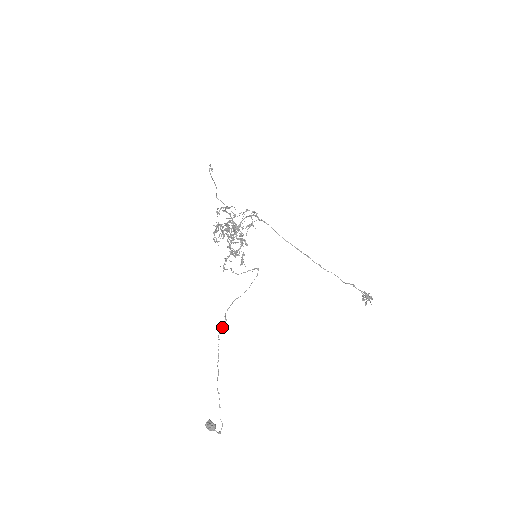
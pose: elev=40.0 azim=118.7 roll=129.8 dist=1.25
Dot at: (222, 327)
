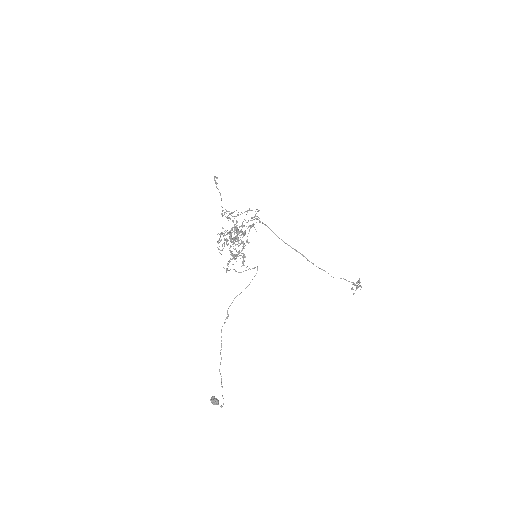
Dot at: occluded
